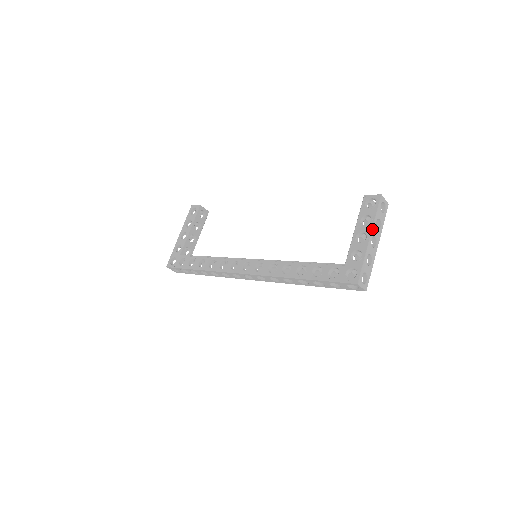
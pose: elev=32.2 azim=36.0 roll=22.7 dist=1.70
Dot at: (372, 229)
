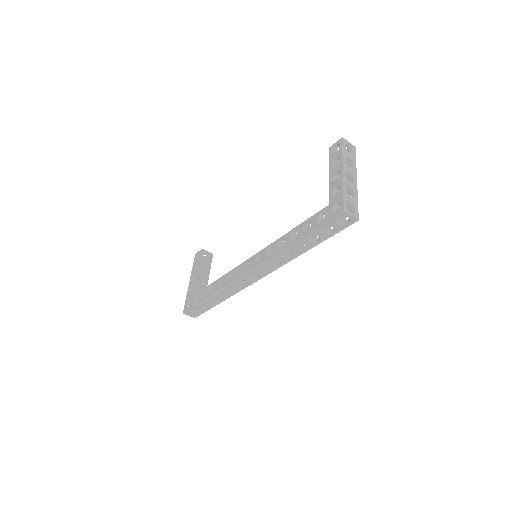
Dot at: (343, 165)
